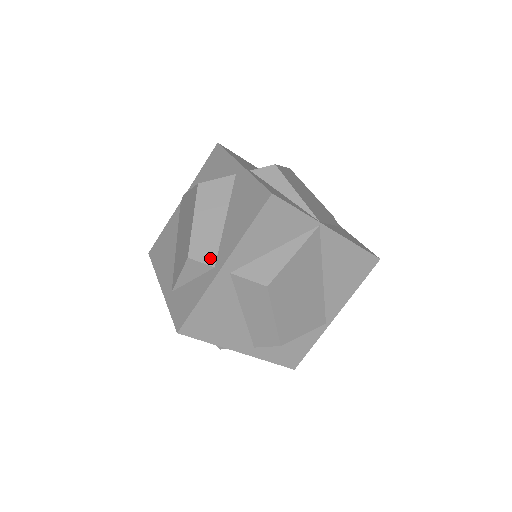
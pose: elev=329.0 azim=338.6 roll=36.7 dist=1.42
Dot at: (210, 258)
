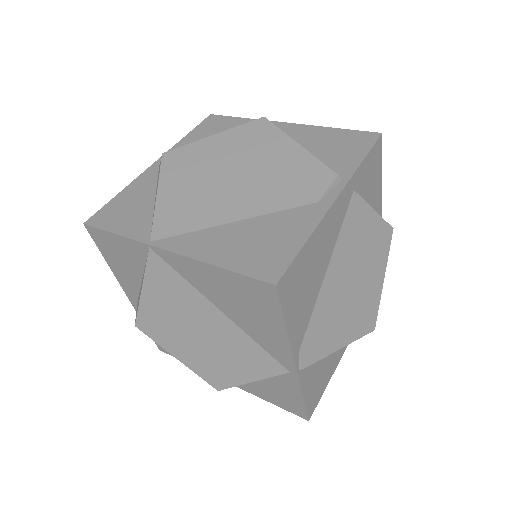
Dot at: occluded
